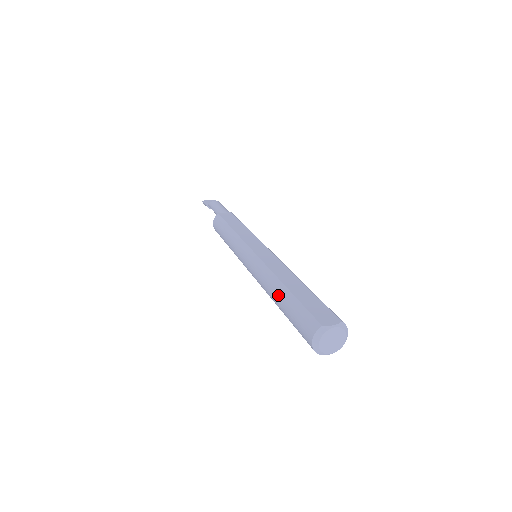
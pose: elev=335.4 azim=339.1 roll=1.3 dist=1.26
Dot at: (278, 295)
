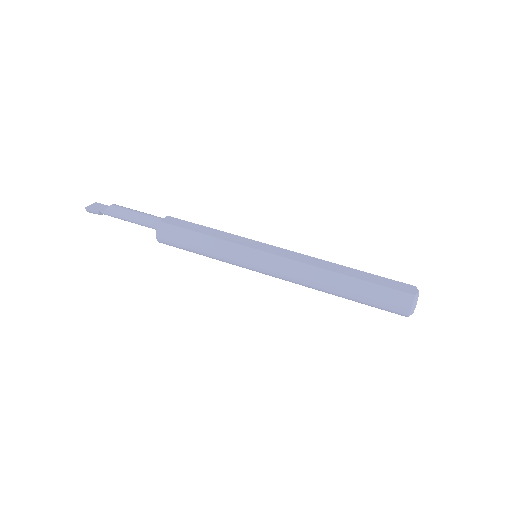
Dot at: (344, 285)
